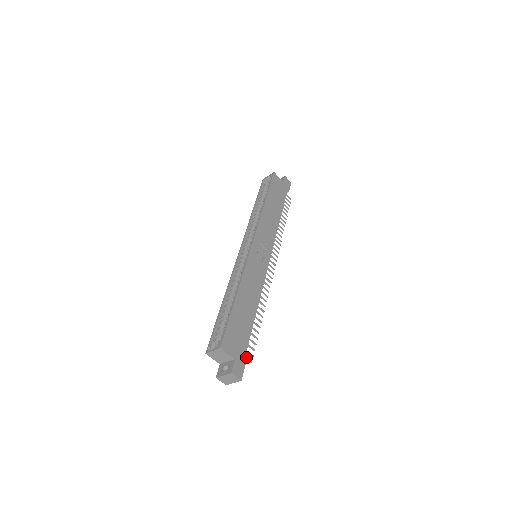
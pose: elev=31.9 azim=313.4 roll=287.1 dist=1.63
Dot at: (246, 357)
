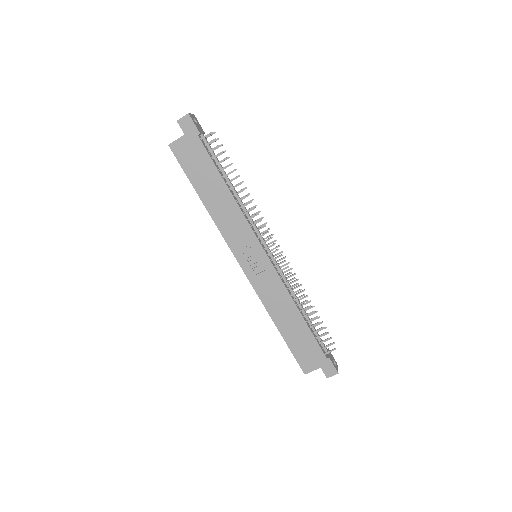
Dot at: (328, 352)
